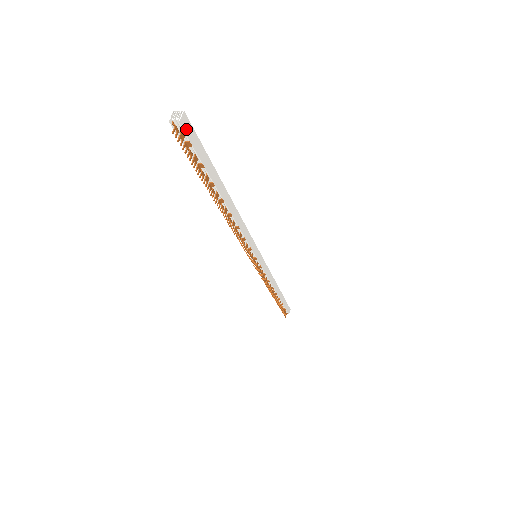
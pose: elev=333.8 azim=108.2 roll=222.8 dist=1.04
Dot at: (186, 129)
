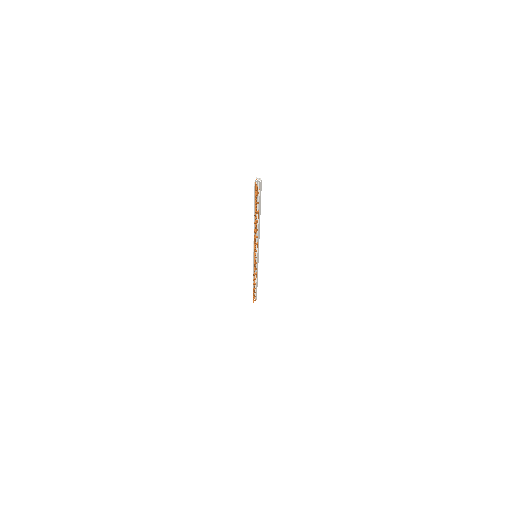
Dot at: (260, 186)
